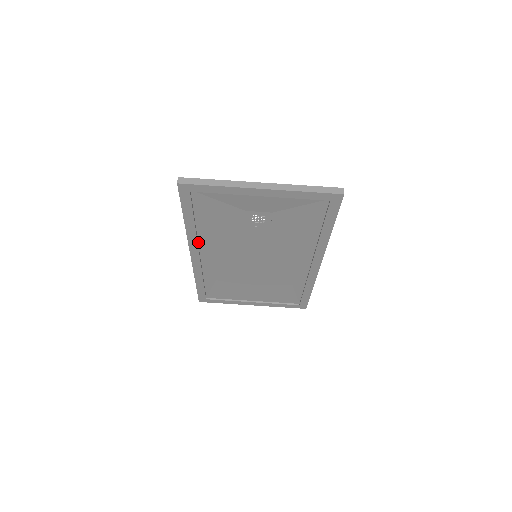
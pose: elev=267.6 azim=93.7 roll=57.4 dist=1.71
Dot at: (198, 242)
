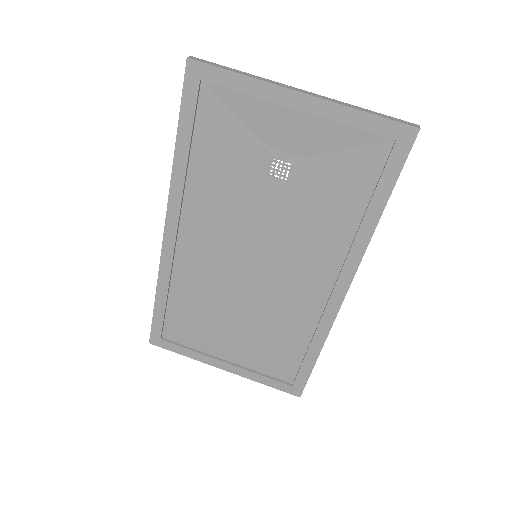
Dot at: (182, 203)
